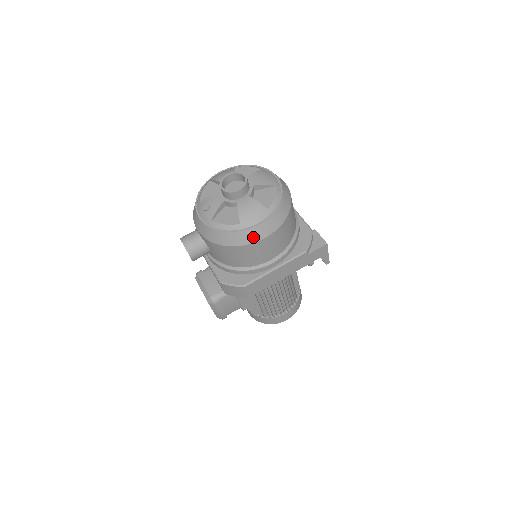
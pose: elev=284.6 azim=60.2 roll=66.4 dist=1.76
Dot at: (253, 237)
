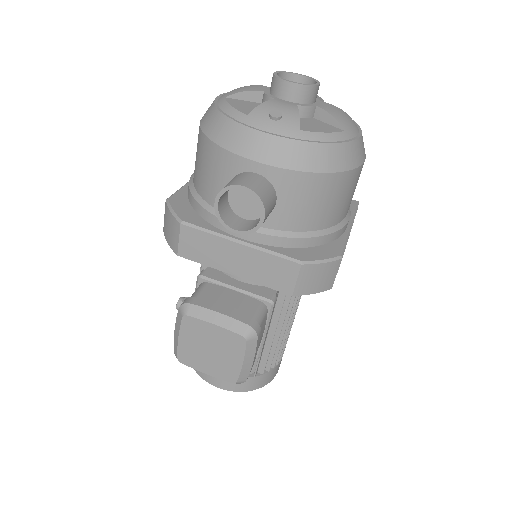
Dot at: (360, 155)
